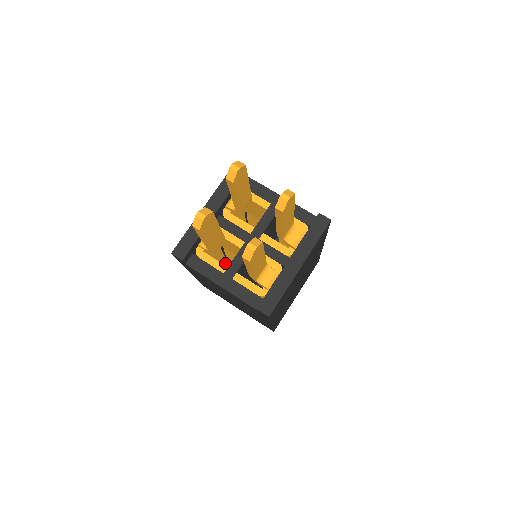
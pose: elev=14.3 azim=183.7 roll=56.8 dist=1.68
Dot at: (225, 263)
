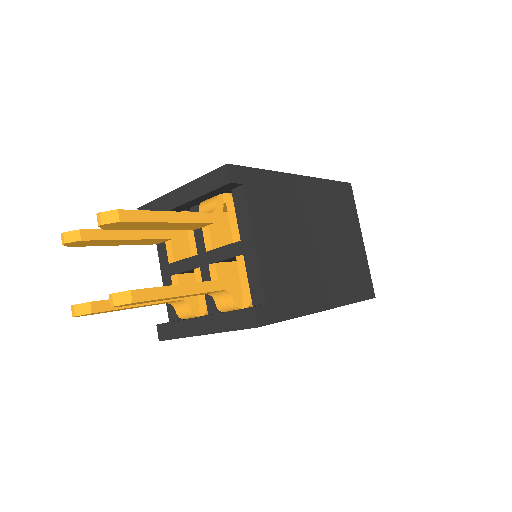
Dot at: occluded
